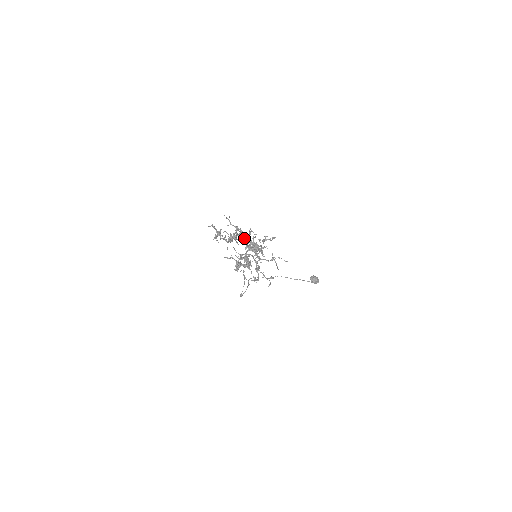
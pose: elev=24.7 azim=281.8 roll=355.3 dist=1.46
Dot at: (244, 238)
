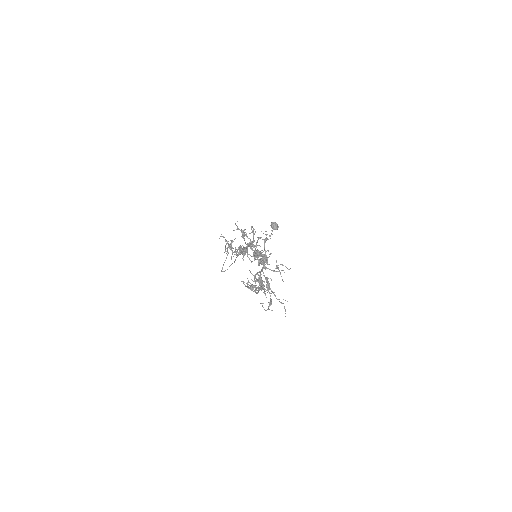
Dot at: (250, 244)
